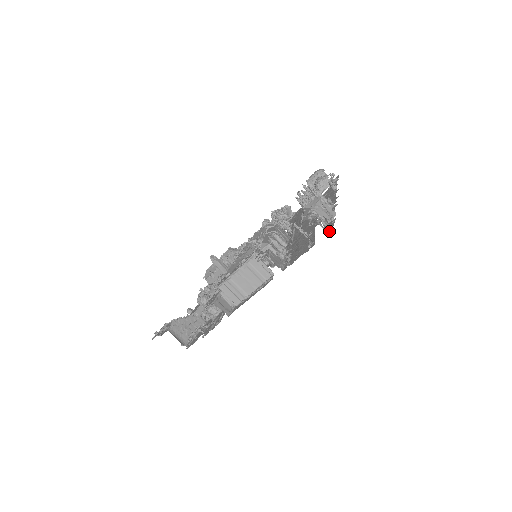
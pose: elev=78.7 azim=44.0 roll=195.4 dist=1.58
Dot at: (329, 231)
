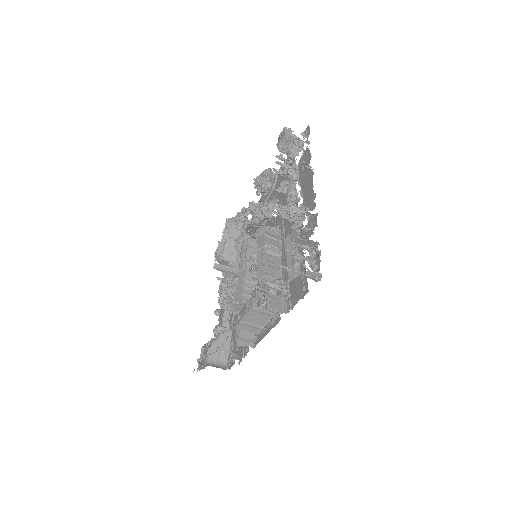
Dot at: (318, 280)
